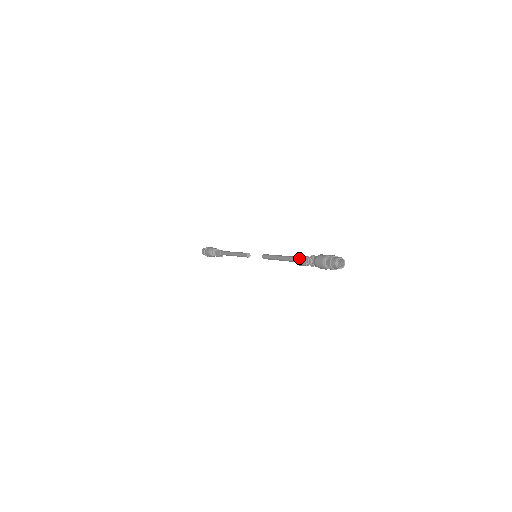
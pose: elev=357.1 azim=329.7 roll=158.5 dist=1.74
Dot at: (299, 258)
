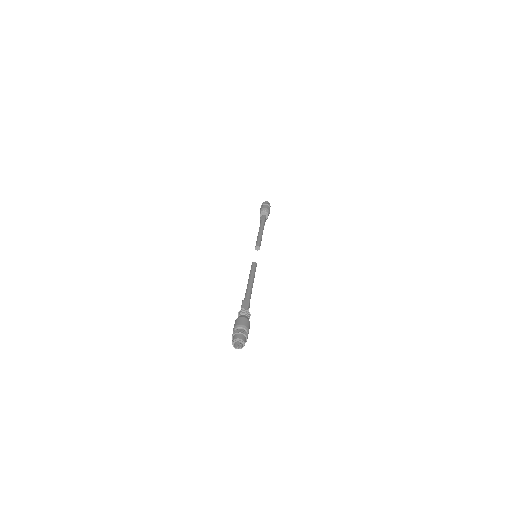
Dot at: (242, 303)
